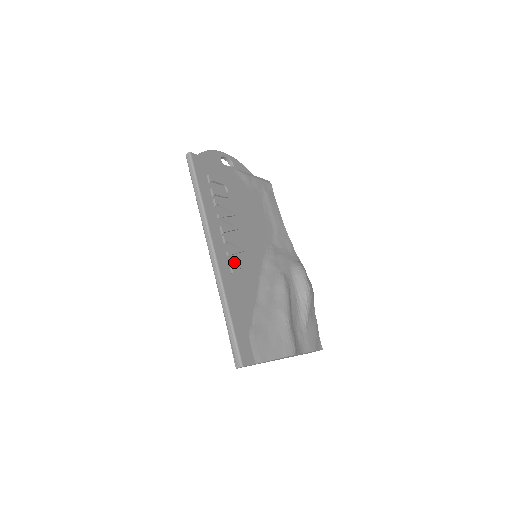
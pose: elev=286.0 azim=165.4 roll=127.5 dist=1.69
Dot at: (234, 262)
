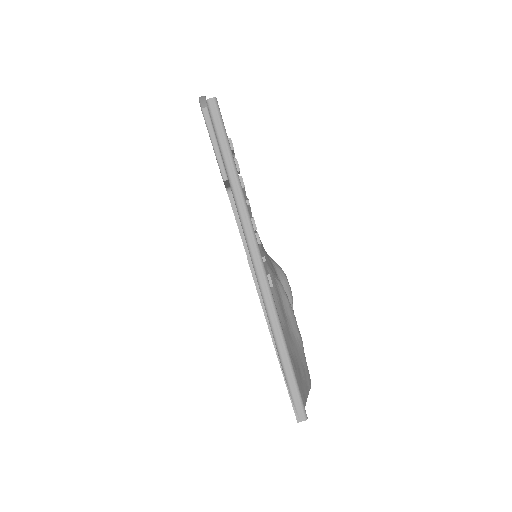
Dot at: occluded
